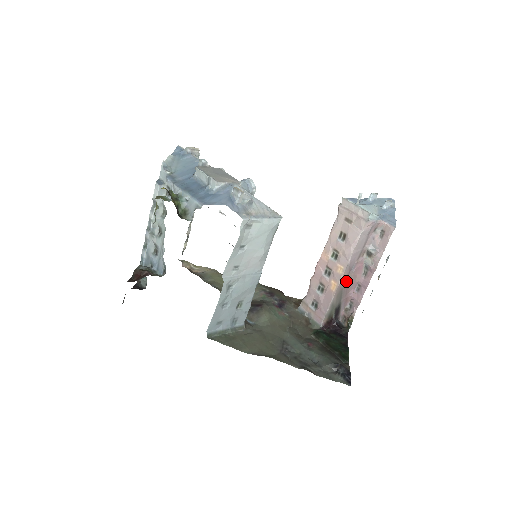
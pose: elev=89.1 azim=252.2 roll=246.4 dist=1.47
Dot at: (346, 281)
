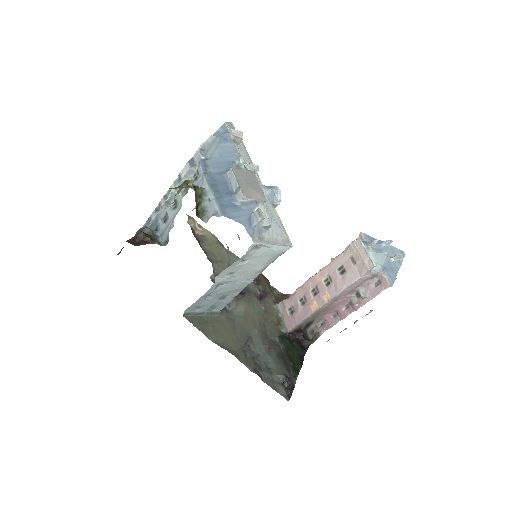
Dot at: (327, 307)
